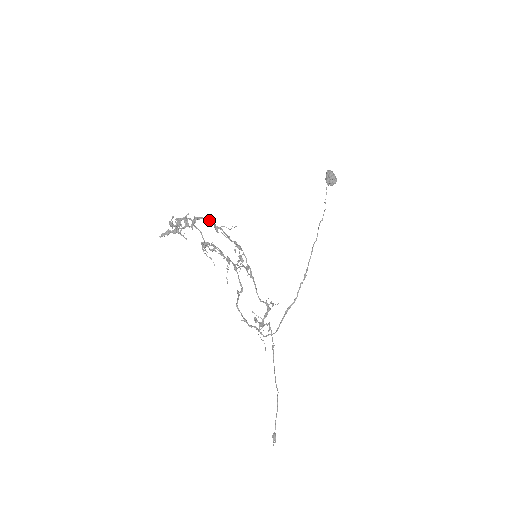
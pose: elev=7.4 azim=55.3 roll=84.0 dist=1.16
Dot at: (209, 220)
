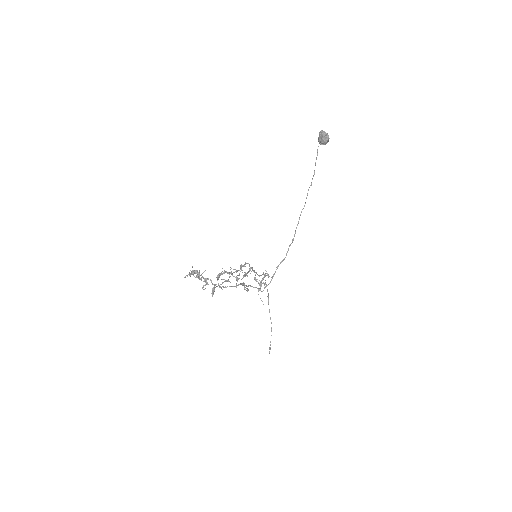
Dot at: occluded
